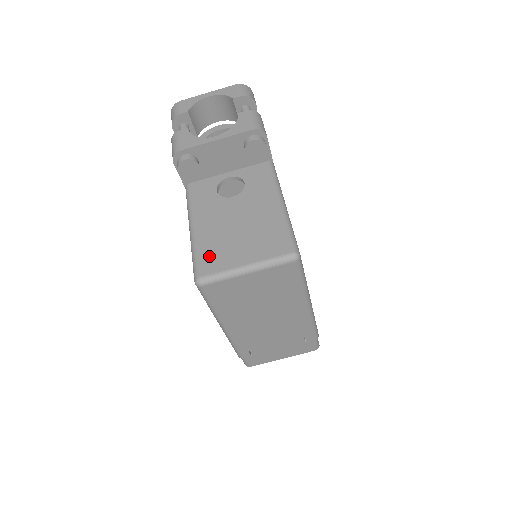
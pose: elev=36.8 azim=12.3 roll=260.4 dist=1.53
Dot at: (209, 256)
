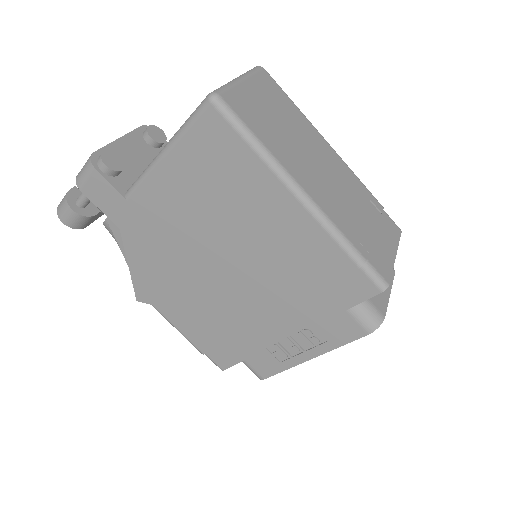
Dot at: occluded
